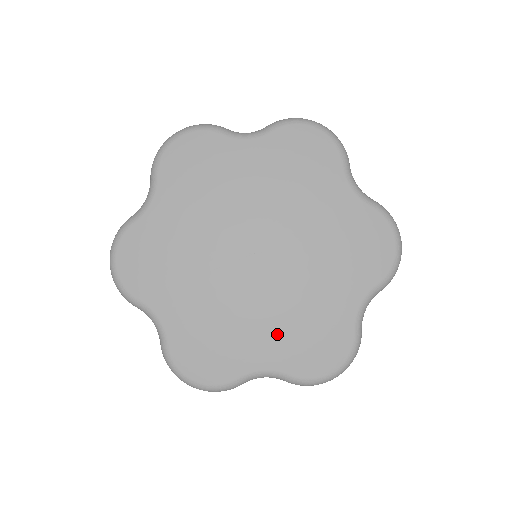
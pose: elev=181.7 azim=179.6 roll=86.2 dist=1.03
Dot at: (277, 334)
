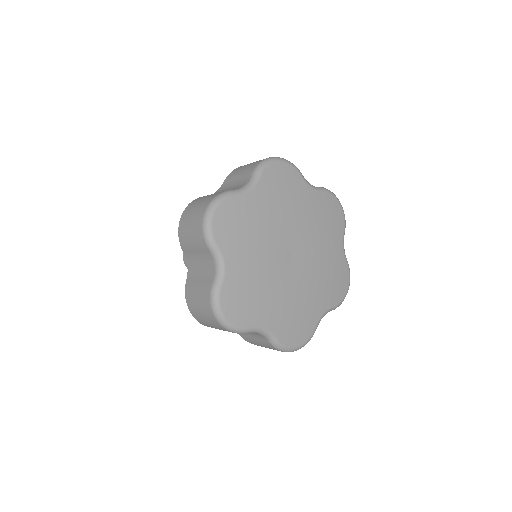
Dot at: (283, 310)
